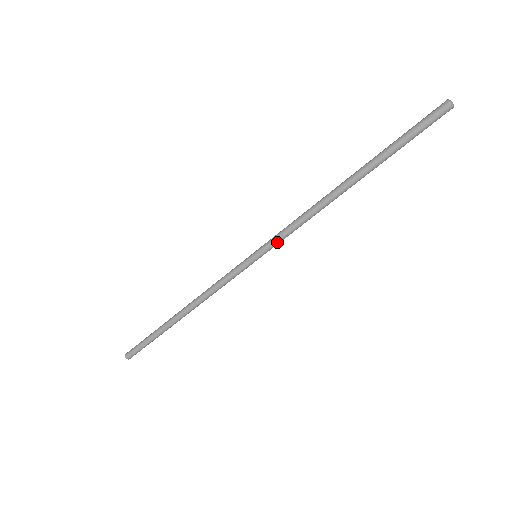
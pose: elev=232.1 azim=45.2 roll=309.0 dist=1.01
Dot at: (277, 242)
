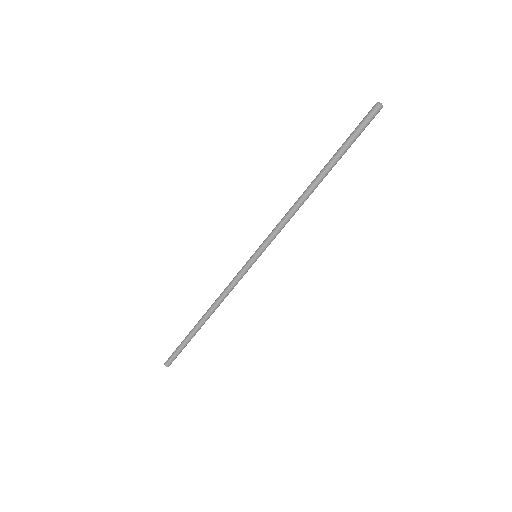
Dot at: (270, 240)
